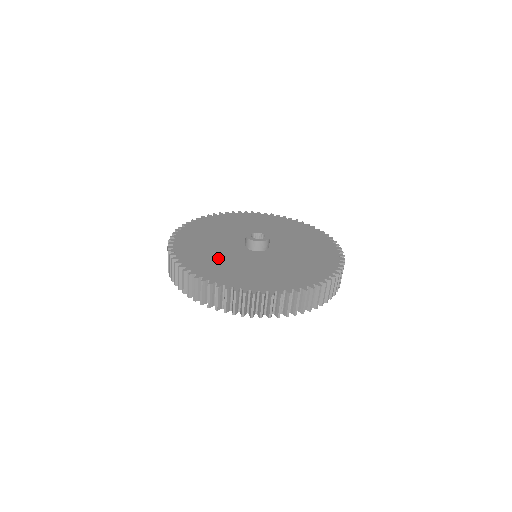
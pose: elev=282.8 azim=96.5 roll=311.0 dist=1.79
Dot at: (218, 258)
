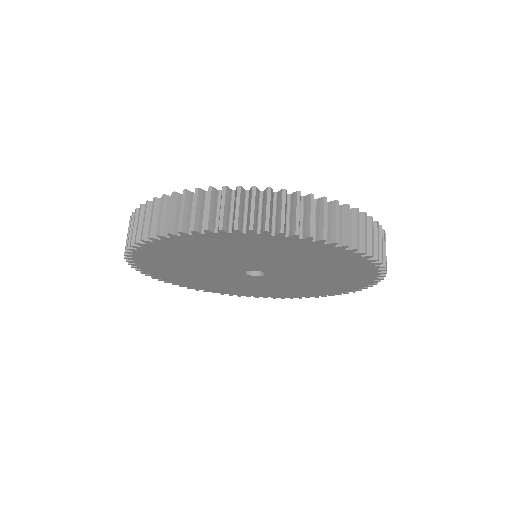
Dot at: occluded
